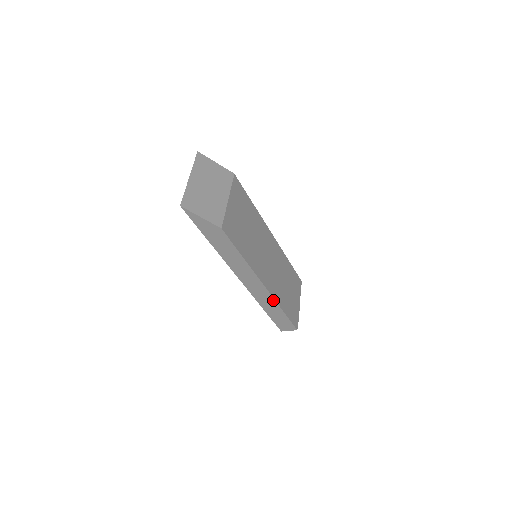
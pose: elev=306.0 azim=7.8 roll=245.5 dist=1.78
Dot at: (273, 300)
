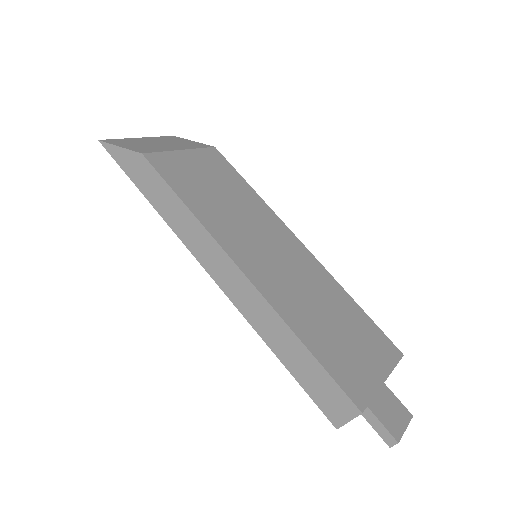
Dot at: (271, 311)
